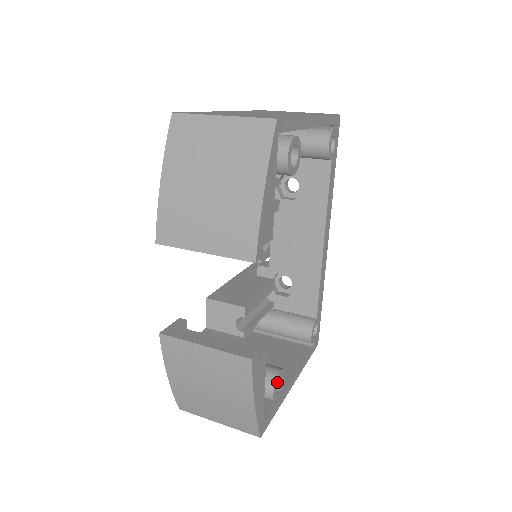
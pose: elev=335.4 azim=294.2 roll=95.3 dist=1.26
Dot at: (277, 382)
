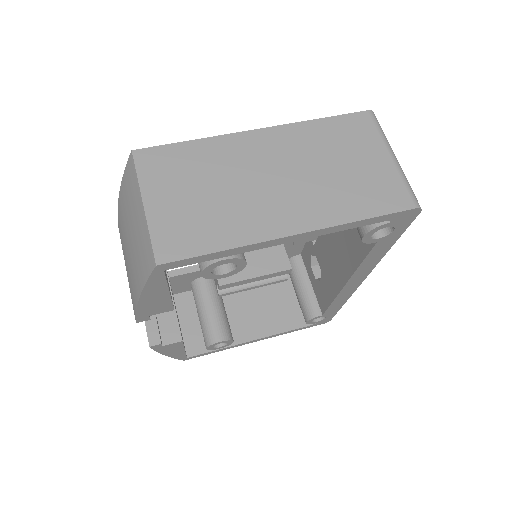
Dot at: occluded
